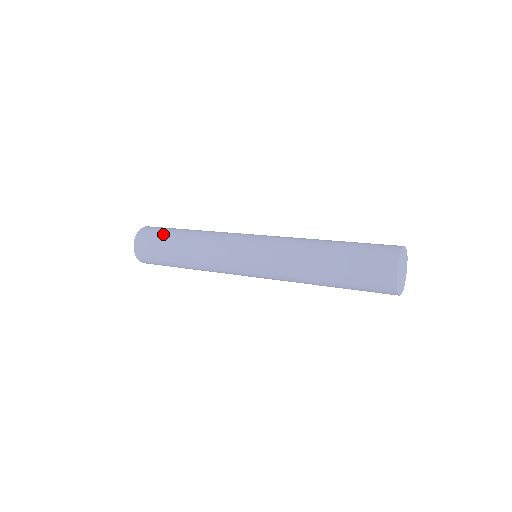
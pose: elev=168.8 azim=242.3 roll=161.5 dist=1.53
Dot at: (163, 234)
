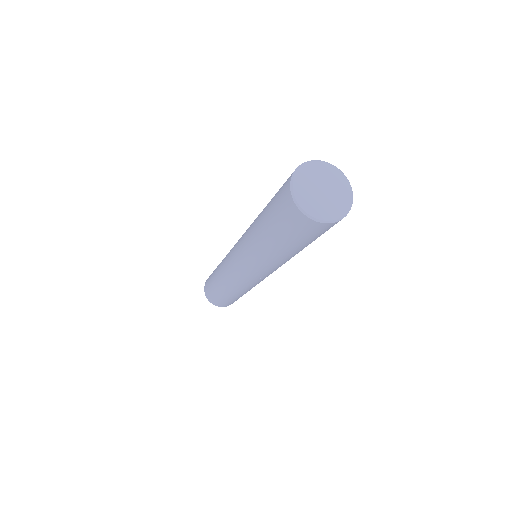
Dot at: occluded
